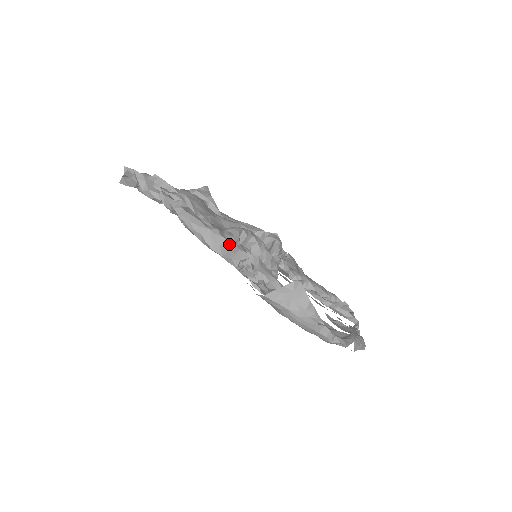
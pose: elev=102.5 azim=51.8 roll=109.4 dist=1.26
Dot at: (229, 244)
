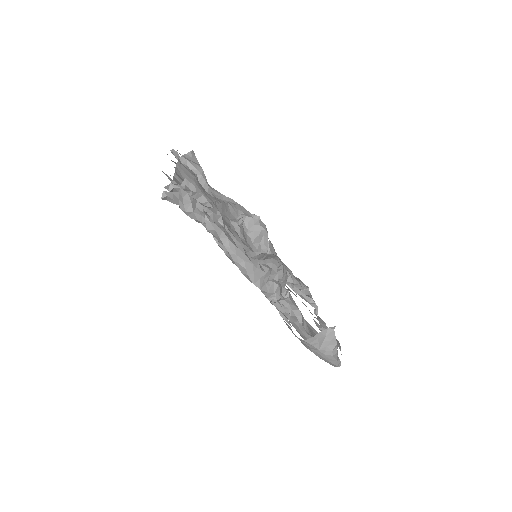
Dot at: (266, 277)
